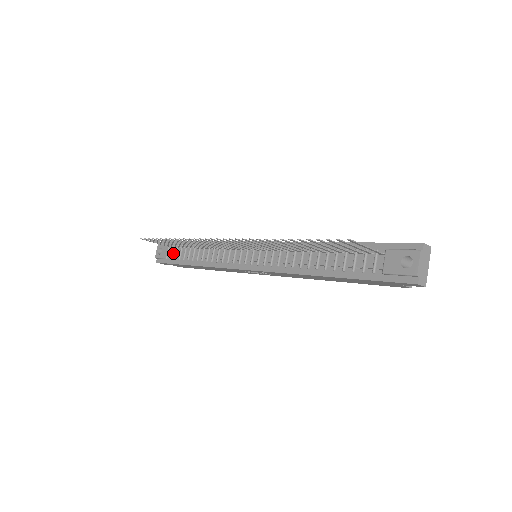
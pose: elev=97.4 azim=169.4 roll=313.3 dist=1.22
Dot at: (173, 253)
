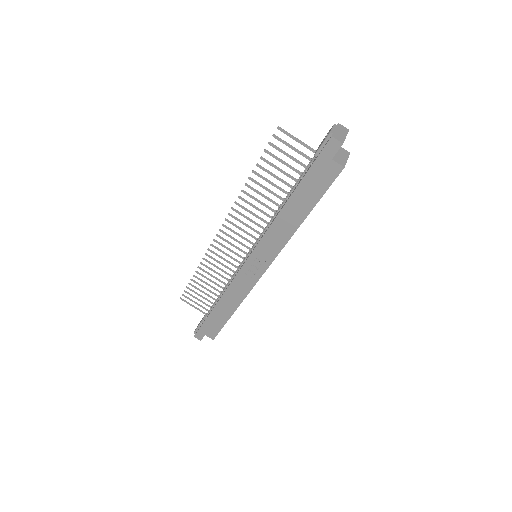
Dot at: occluded
